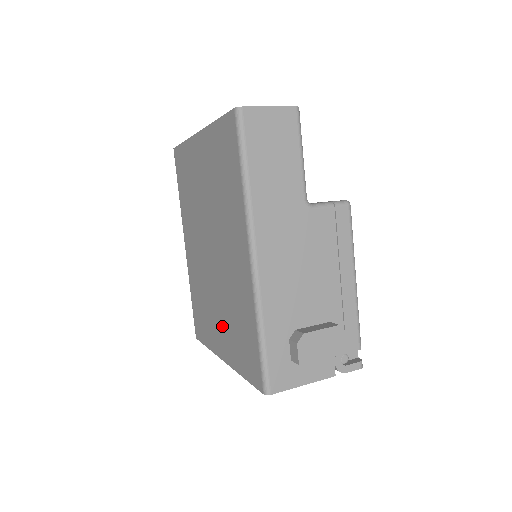
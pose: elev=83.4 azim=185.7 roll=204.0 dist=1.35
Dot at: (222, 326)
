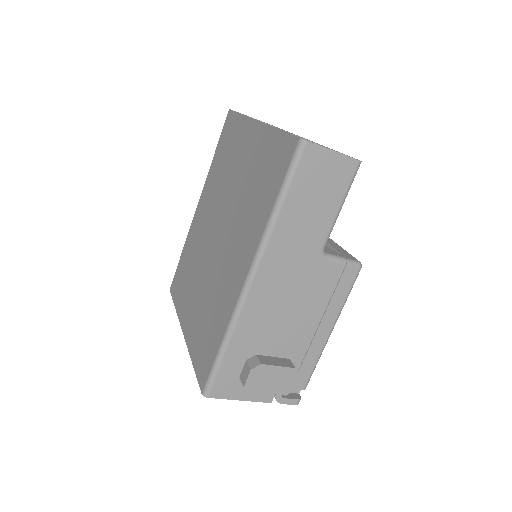
Dot at: (195, 305)
